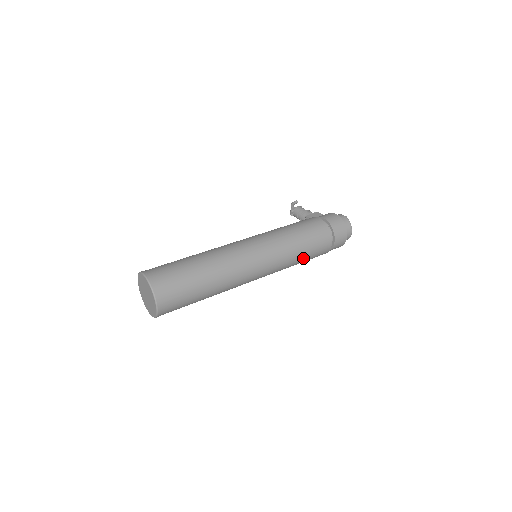
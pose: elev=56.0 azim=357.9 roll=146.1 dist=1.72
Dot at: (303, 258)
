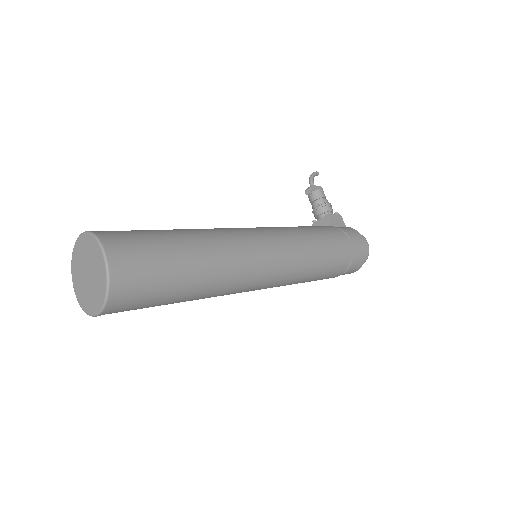
Dot at: (304, 282)
